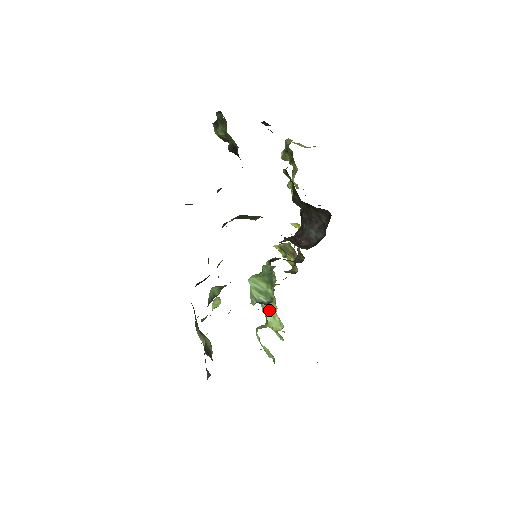
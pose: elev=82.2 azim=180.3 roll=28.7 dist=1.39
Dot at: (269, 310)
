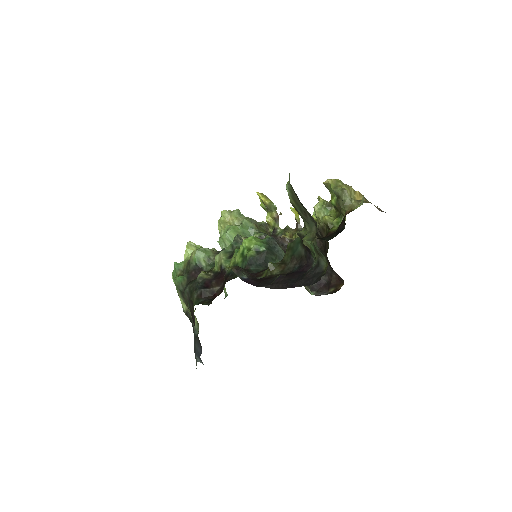
Dot at: occluded
